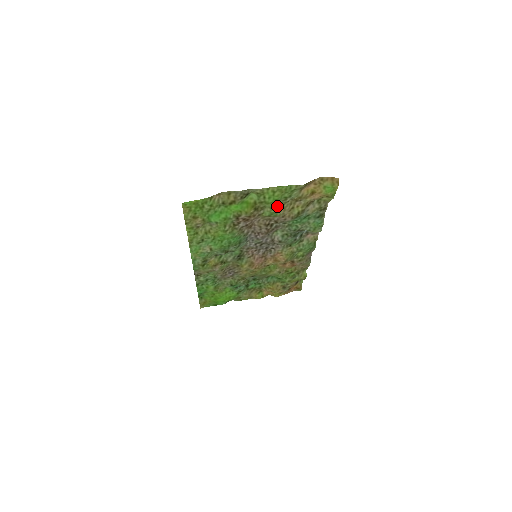
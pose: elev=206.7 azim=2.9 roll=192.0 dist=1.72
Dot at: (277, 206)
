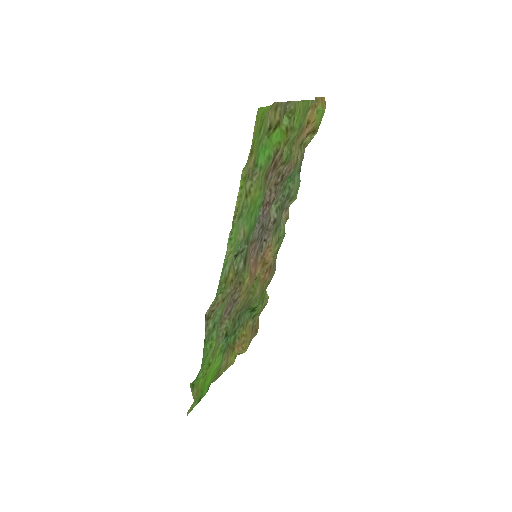
Dot at: (292, 142)
